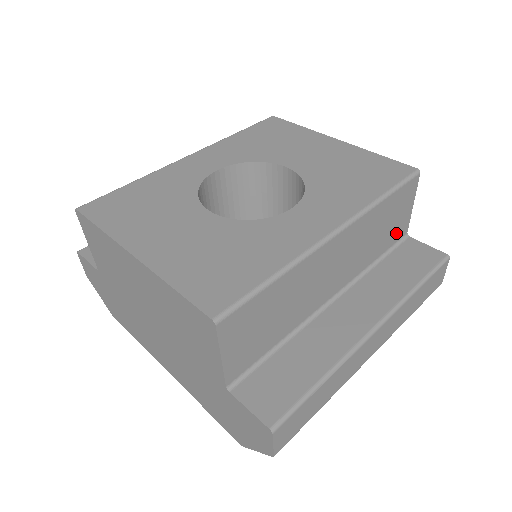
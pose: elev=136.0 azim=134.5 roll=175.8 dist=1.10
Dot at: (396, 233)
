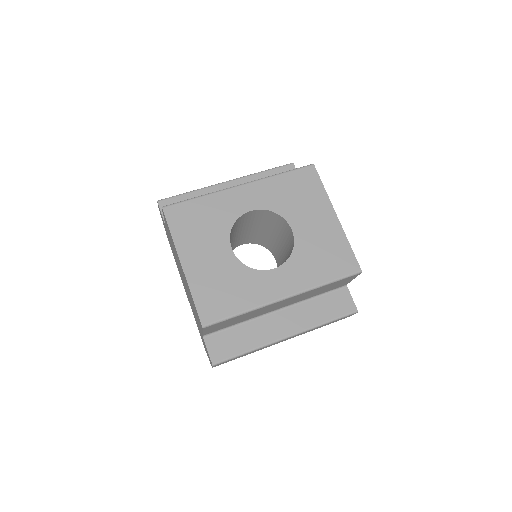
Dot at: (336, 287)
